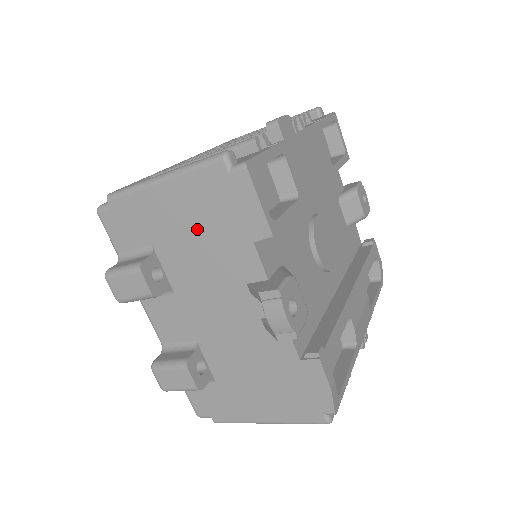
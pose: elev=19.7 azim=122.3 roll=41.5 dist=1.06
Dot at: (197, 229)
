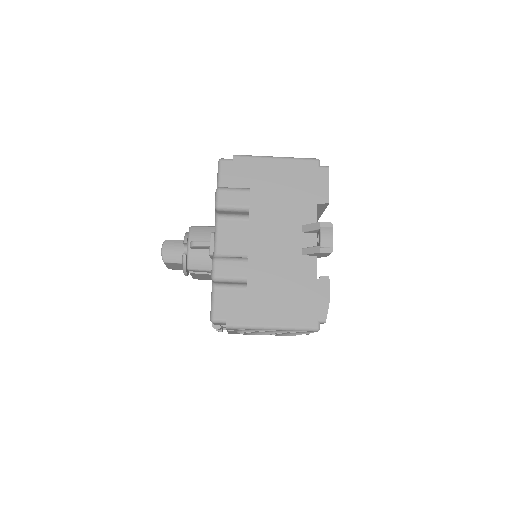
Dot at: (286, 188)
